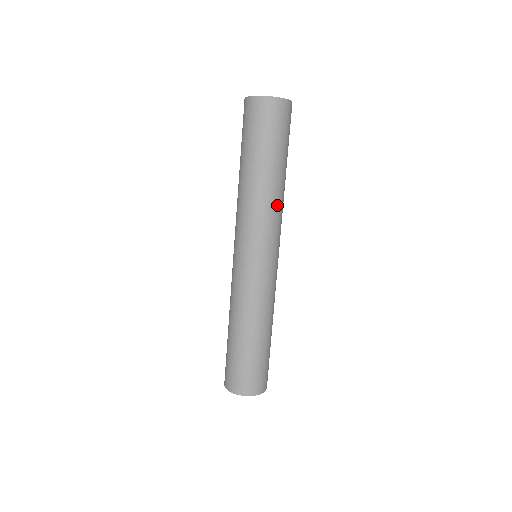
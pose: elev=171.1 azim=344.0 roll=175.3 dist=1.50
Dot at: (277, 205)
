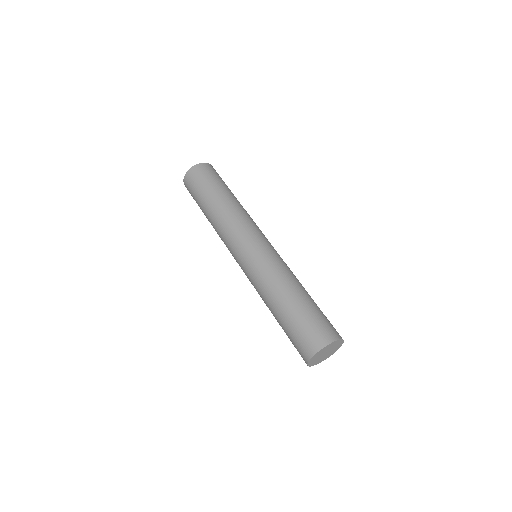
Dot at: (241, 212)
